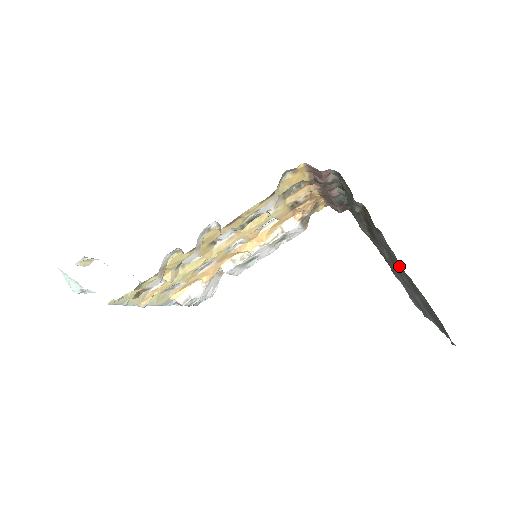
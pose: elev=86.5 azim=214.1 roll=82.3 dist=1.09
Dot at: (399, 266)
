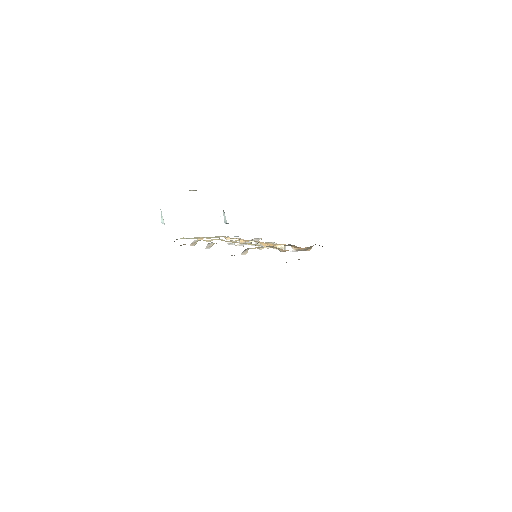
Dot at: occluded
